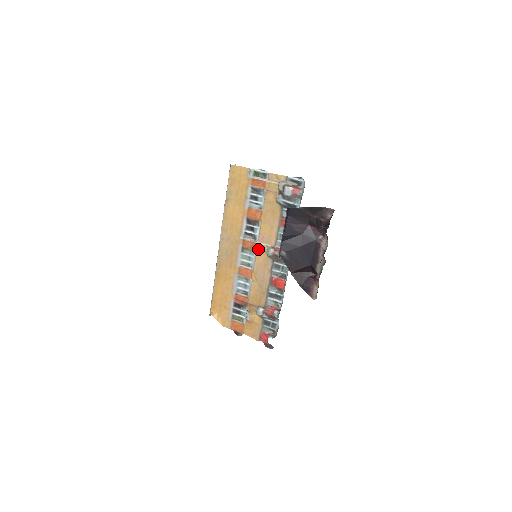
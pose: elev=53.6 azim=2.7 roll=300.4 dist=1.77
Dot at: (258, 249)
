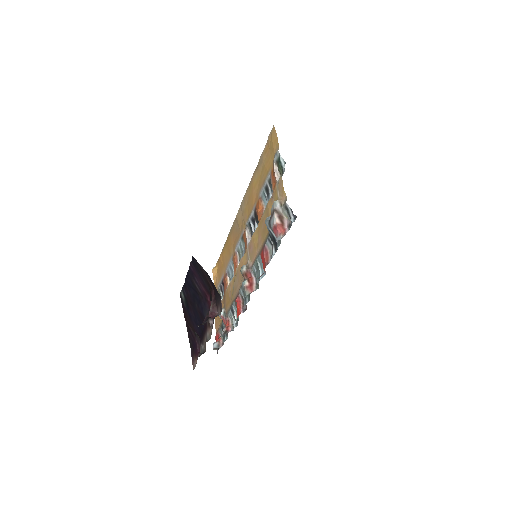
Dot at: (245, 253)
